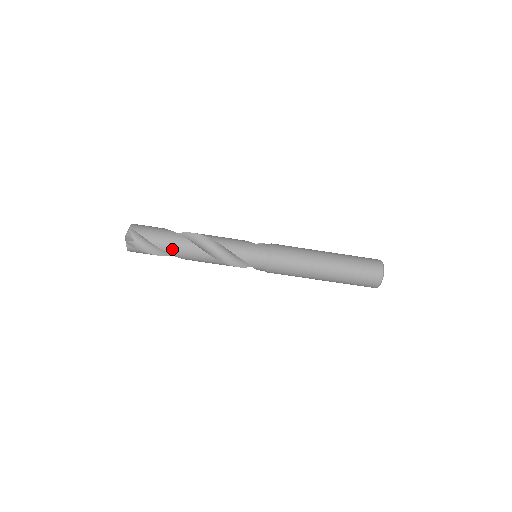
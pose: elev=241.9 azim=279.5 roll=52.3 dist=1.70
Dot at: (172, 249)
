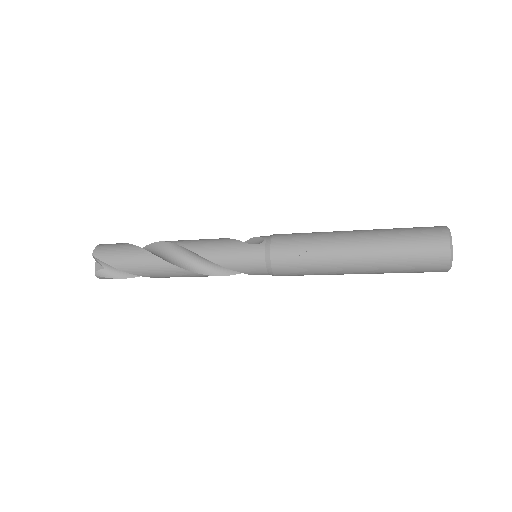
Dot at: (146, 273)
